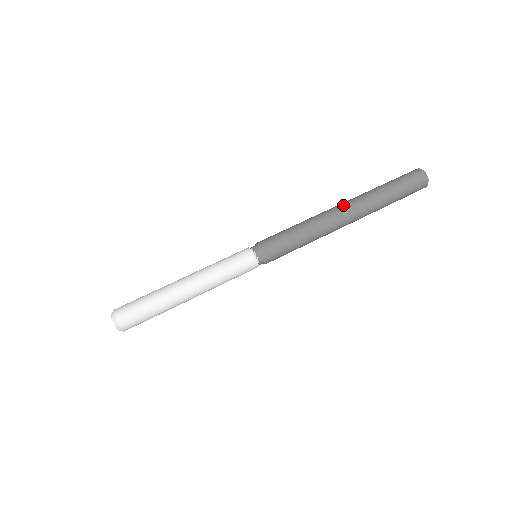
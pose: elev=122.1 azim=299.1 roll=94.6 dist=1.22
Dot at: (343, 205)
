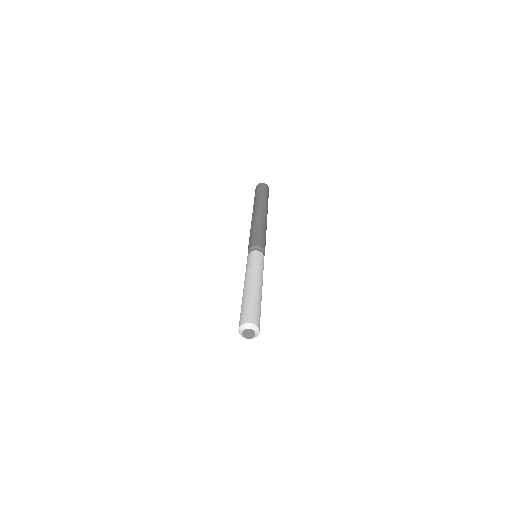
Dot at: (254, 213)
